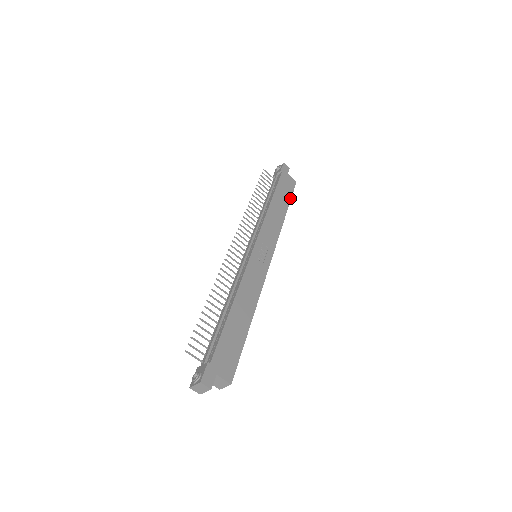
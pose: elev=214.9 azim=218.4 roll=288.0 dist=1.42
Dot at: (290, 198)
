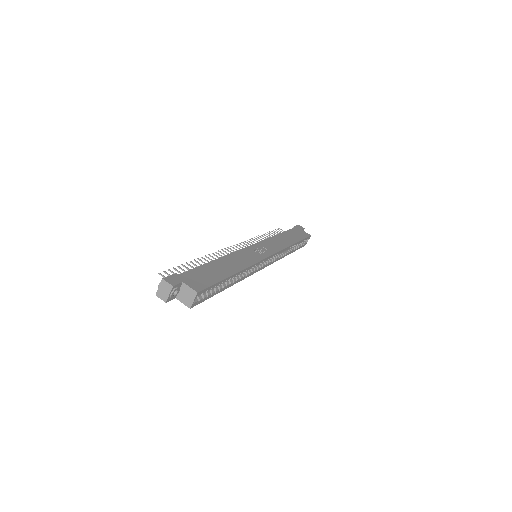
Dot at: (301, 239)
